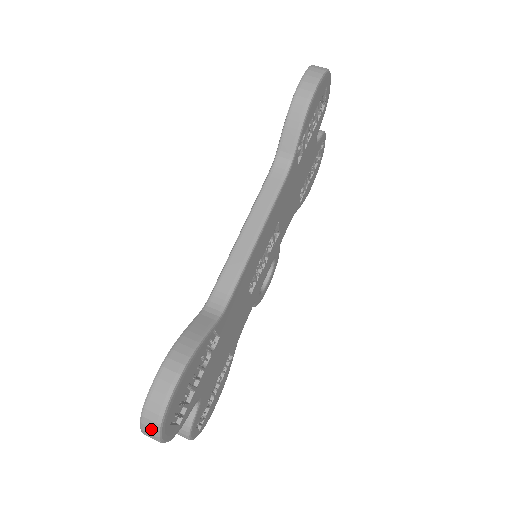
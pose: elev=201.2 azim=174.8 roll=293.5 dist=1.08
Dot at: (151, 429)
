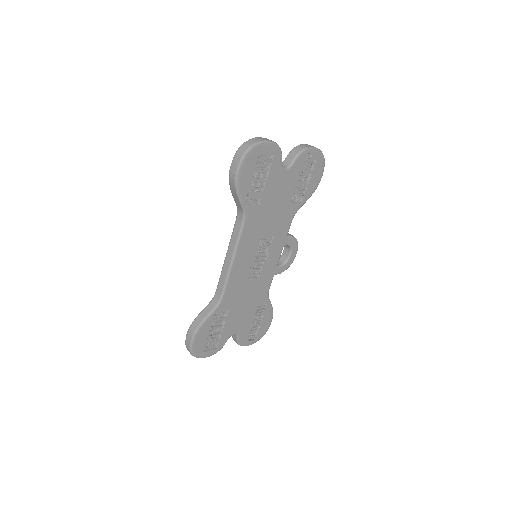
Dot at: (192, 355)
